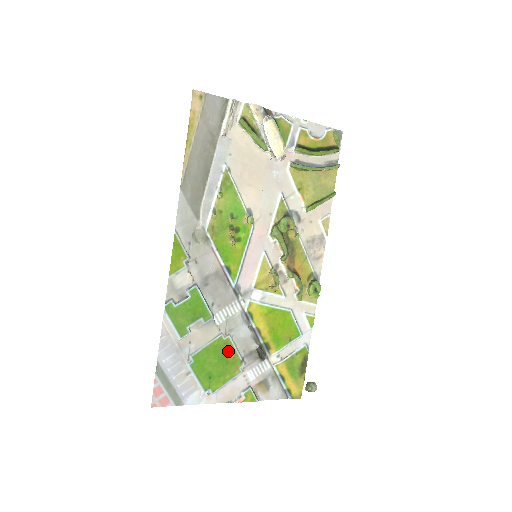
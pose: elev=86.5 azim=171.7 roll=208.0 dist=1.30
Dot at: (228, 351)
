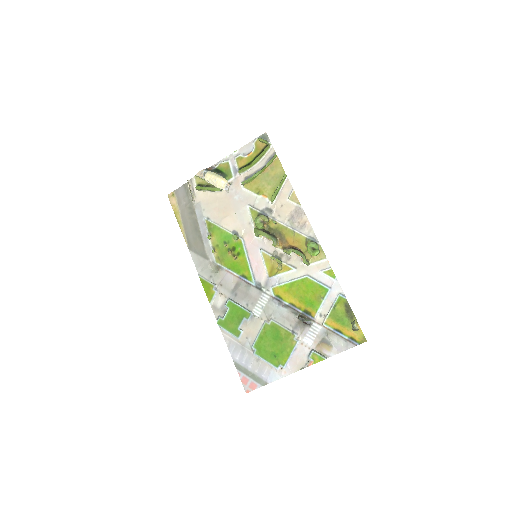
Dot at: (277, 331)
